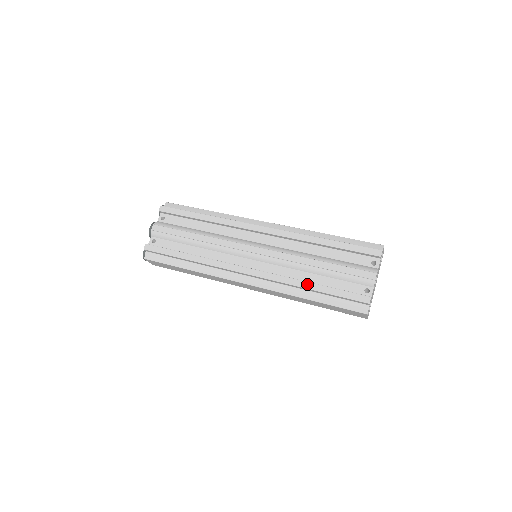
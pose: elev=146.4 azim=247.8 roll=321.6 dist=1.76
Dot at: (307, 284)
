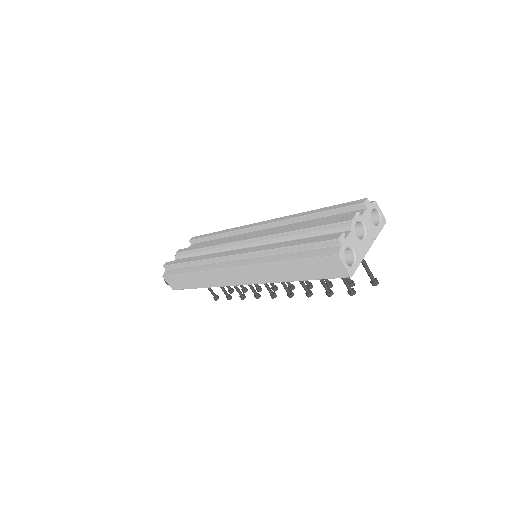
Dot at: (281, 244)
